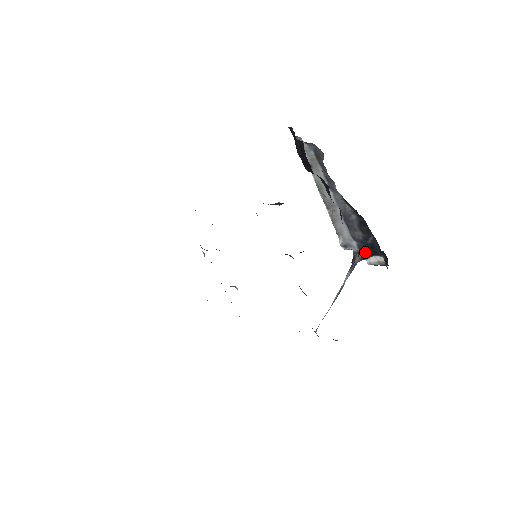
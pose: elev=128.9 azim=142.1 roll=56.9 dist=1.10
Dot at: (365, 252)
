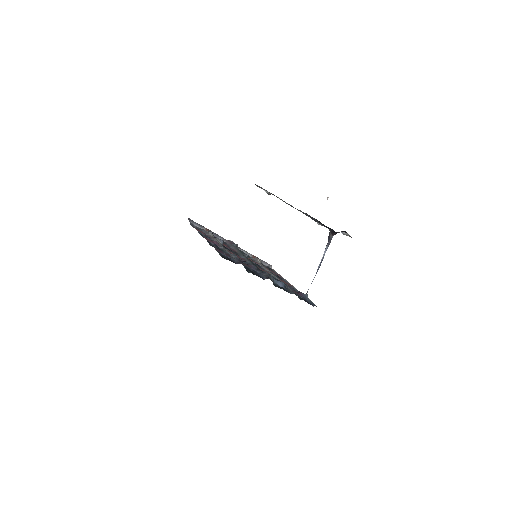
Dot at: (334, 232)
